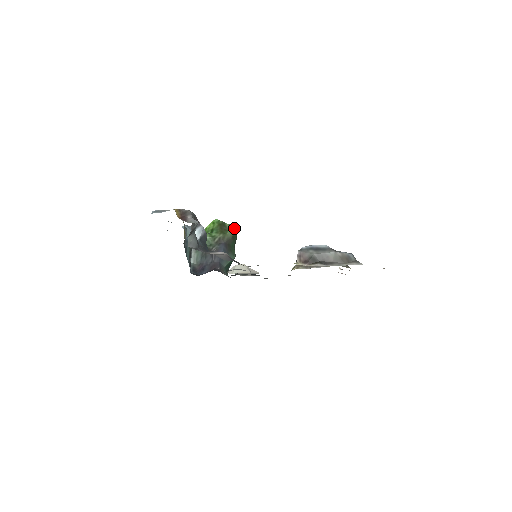
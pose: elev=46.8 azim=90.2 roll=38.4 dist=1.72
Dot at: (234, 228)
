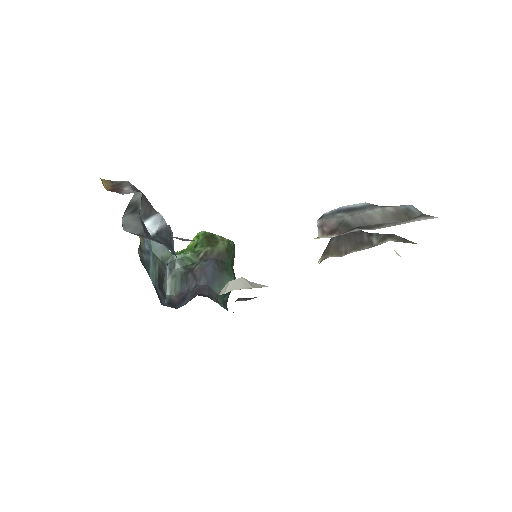
Dot at: (228, 239)
